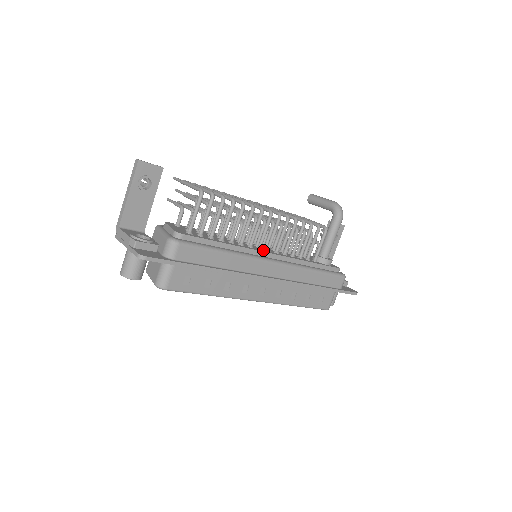
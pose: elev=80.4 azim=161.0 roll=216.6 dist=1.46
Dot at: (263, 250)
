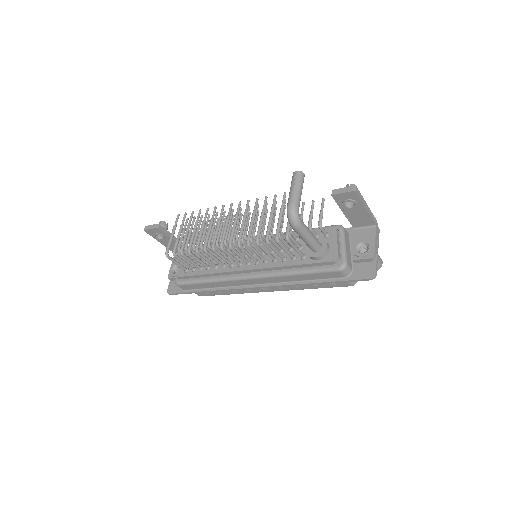
Dot at: (242, 266)
